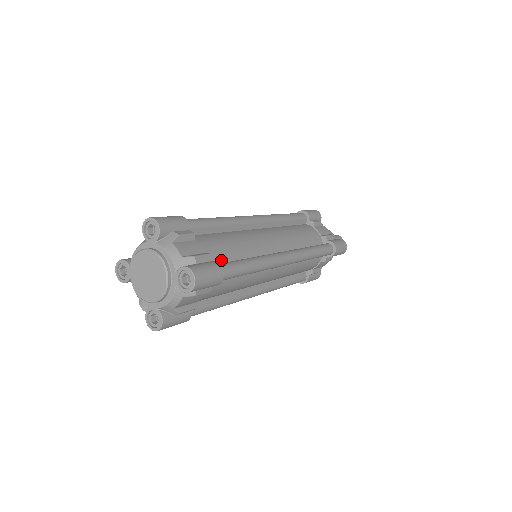
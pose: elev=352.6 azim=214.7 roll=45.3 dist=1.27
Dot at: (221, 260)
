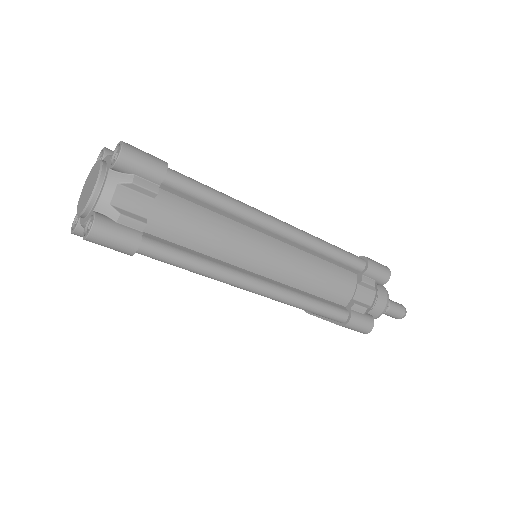
Dot at: occluded
